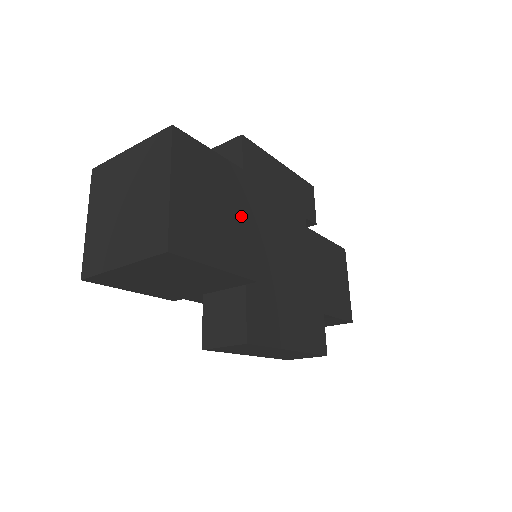
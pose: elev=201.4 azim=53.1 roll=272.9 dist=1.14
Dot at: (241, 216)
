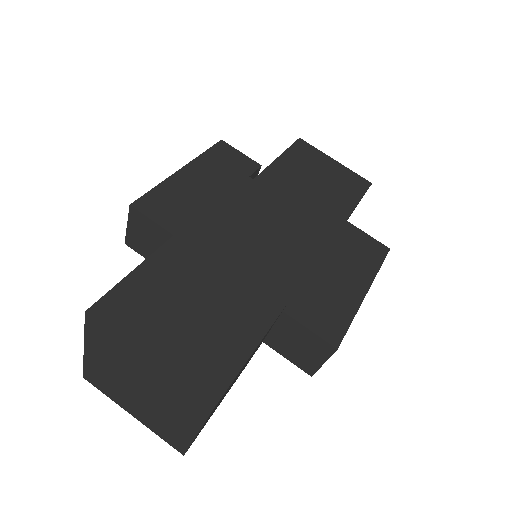
Dot at: (216, 278)
